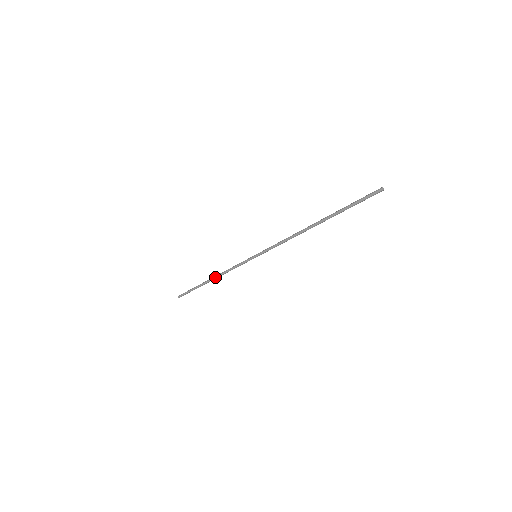
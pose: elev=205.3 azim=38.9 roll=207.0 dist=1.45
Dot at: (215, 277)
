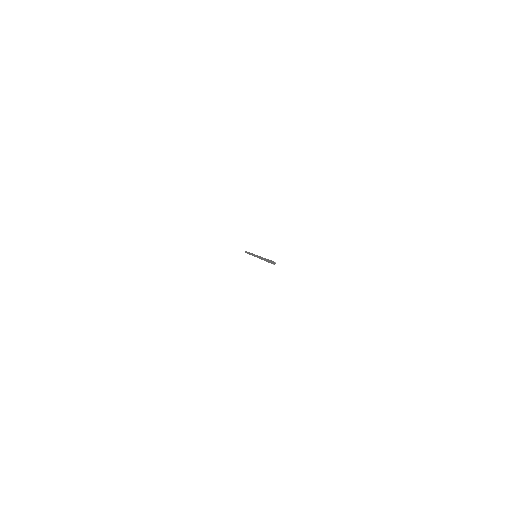
Dot at: occluded
